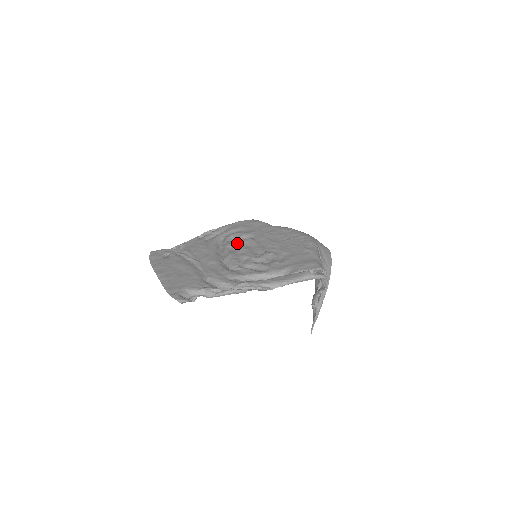
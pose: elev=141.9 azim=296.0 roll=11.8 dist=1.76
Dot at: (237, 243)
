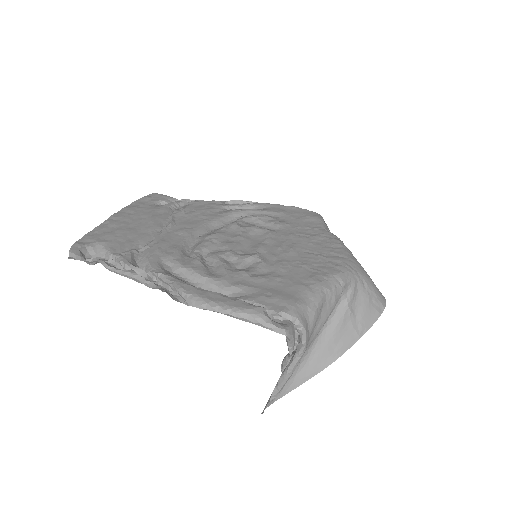
Dot at: (245, 227)
